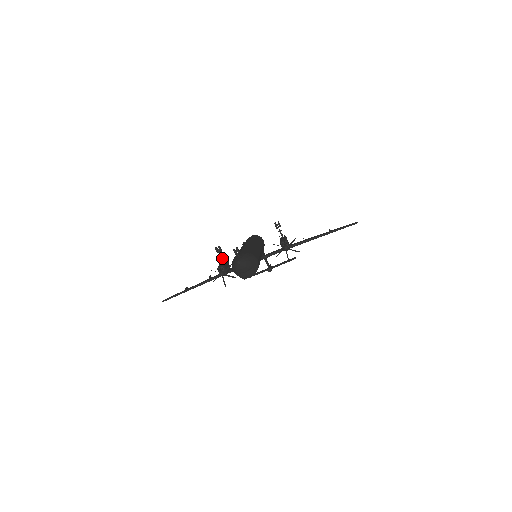
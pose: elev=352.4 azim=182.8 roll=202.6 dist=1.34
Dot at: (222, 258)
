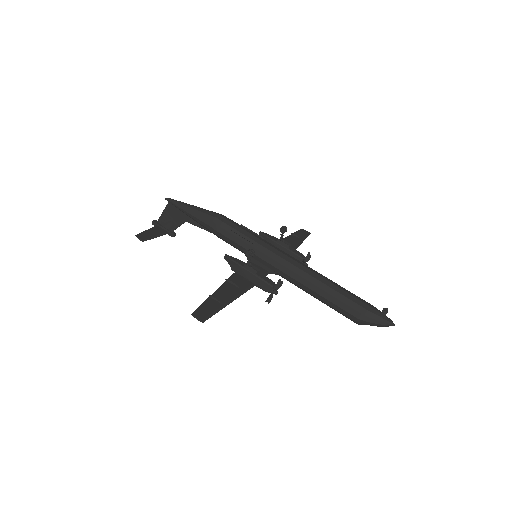
Dot at: (248, 262)
